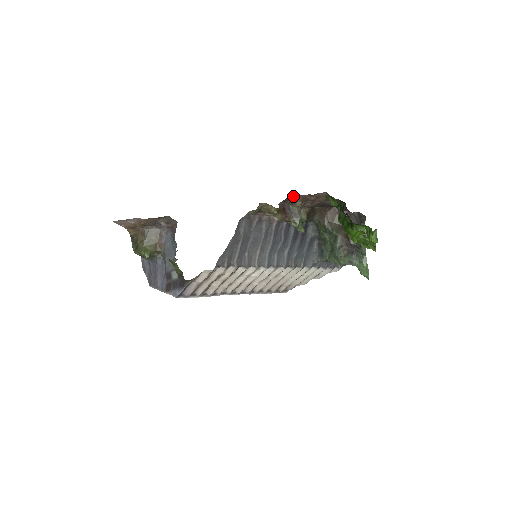
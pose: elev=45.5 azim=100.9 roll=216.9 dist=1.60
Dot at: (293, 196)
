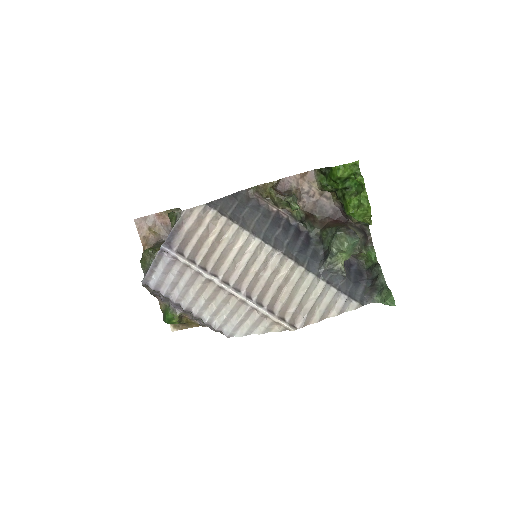
Dot at: (286, 178)
